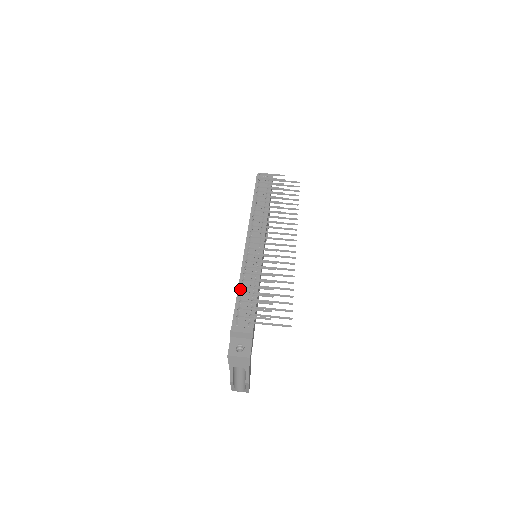
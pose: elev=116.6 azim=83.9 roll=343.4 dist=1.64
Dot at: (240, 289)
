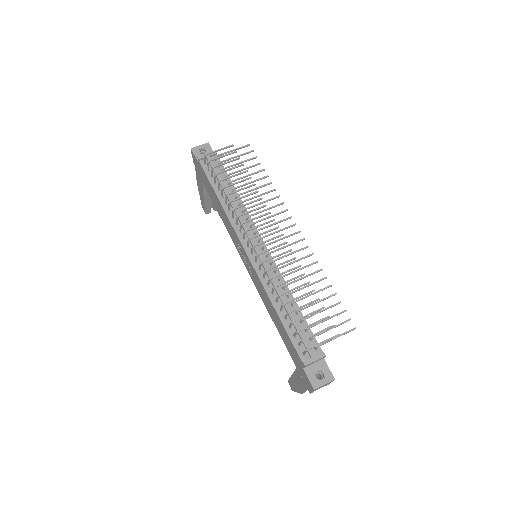
Dot at: (279, 312)
